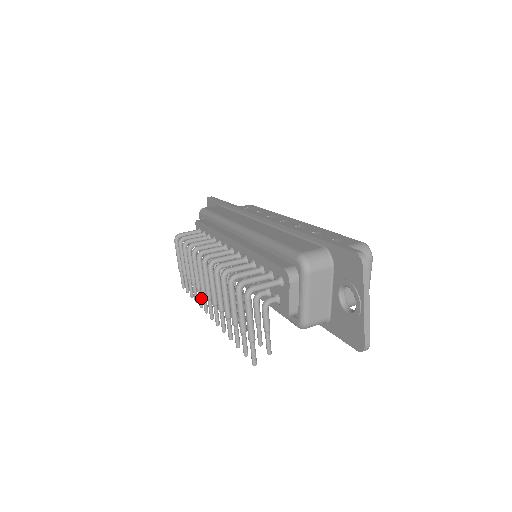
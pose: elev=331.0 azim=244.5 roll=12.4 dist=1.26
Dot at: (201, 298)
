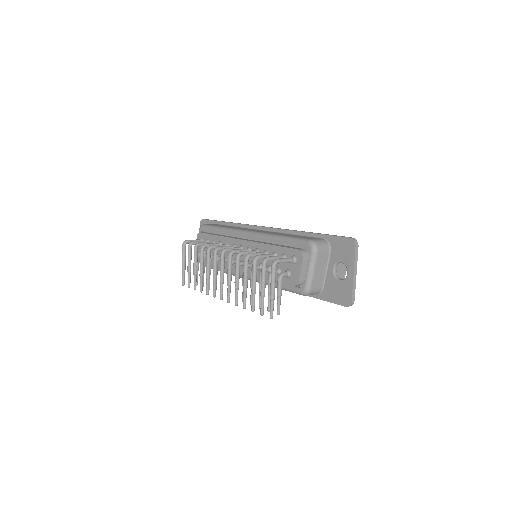
Dot at: occluded
